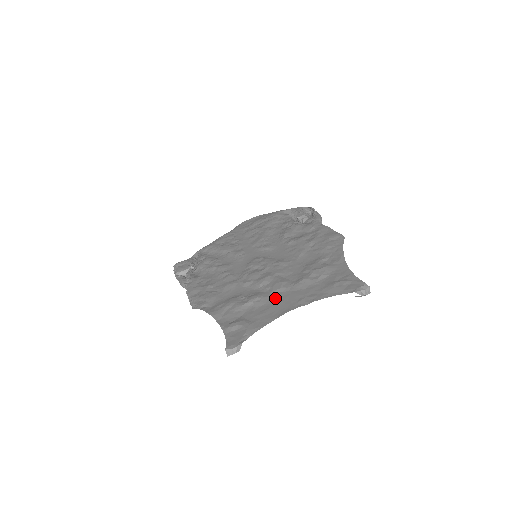
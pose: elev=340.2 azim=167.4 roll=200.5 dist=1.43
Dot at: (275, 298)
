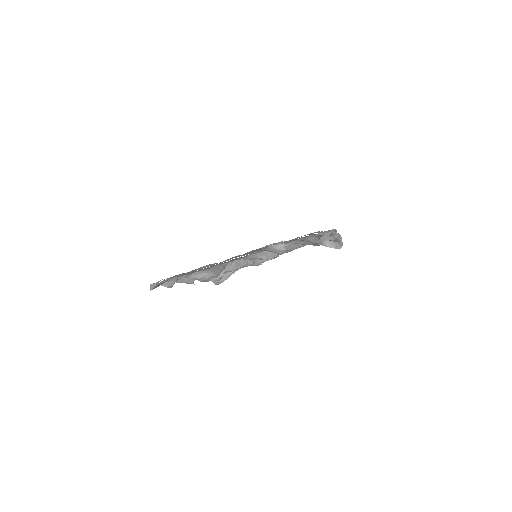
Dot at: occluded
